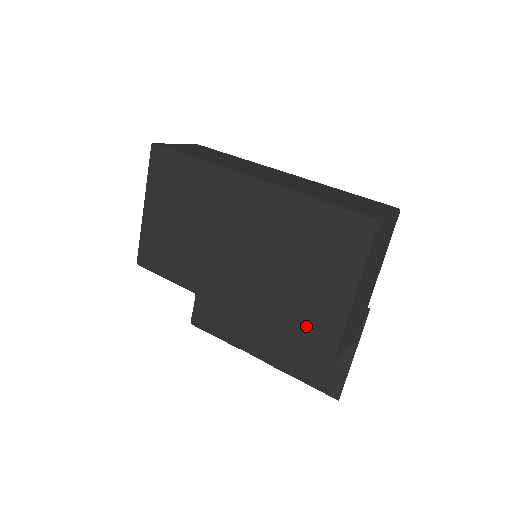
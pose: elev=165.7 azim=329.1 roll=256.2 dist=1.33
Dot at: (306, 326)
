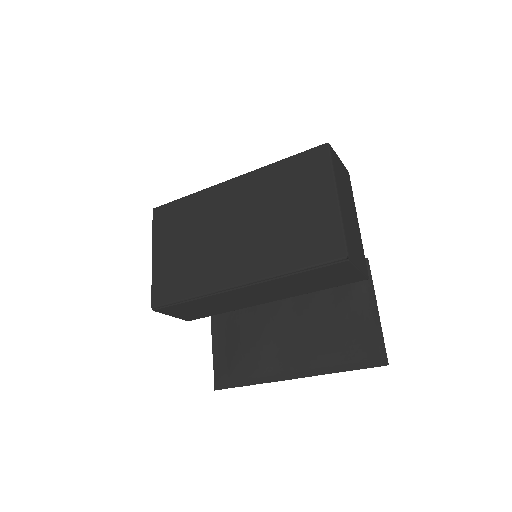
Dot at: (313, 245)
